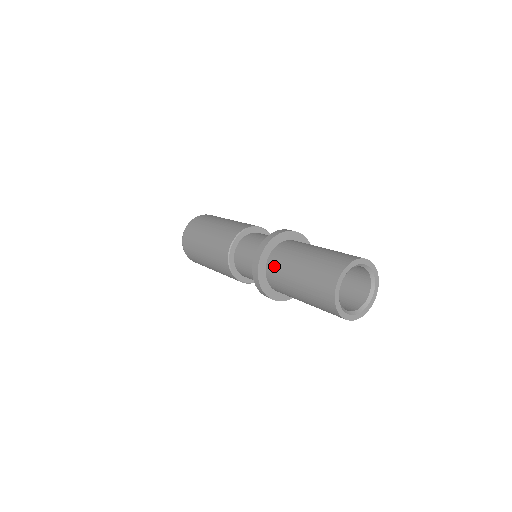
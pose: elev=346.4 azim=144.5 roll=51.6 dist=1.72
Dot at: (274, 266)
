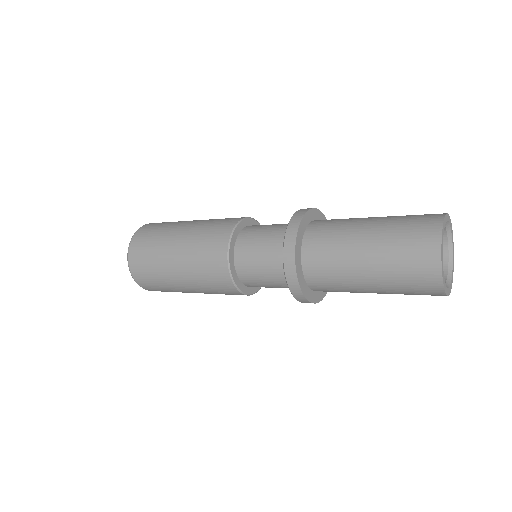
Dot at: (318, 266)
